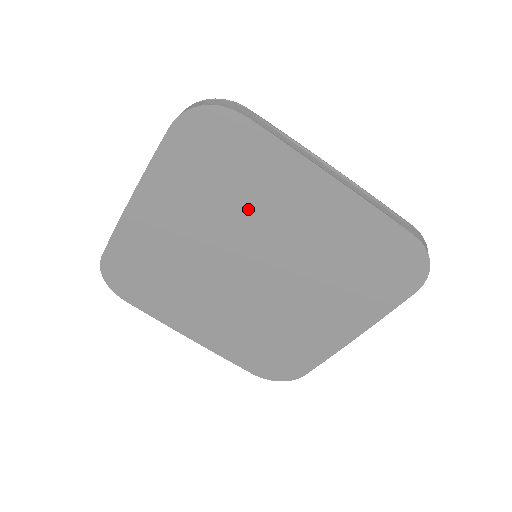
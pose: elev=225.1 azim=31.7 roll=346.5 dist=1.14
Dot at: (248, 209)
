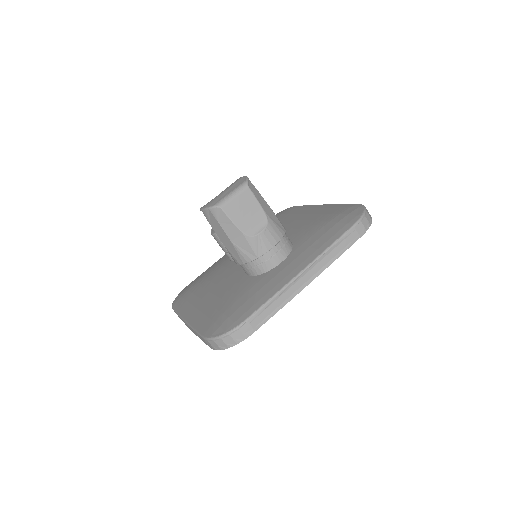
Dot at: occluded
